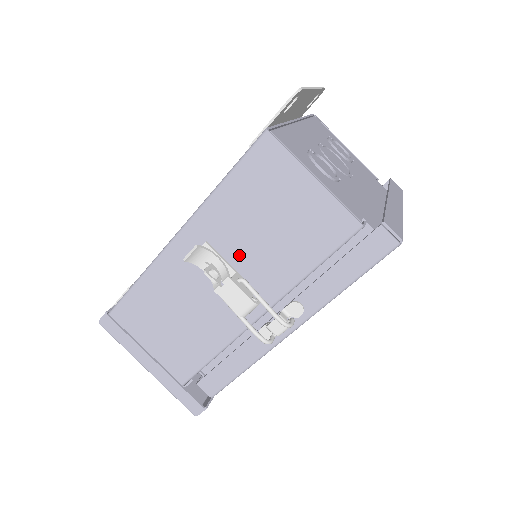
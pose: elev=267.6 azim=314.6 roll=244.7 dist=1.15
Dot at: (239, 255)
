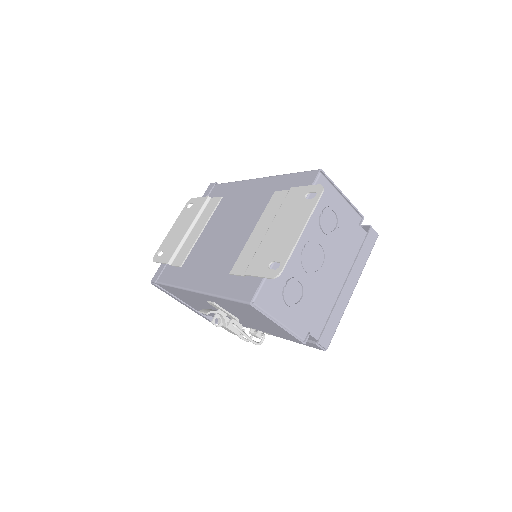
Dot at: (234, 314)
